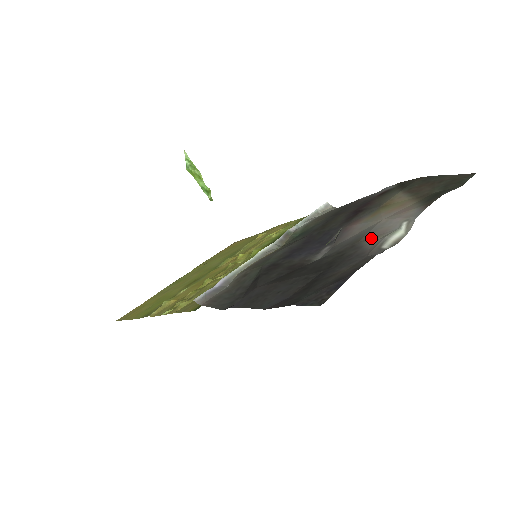
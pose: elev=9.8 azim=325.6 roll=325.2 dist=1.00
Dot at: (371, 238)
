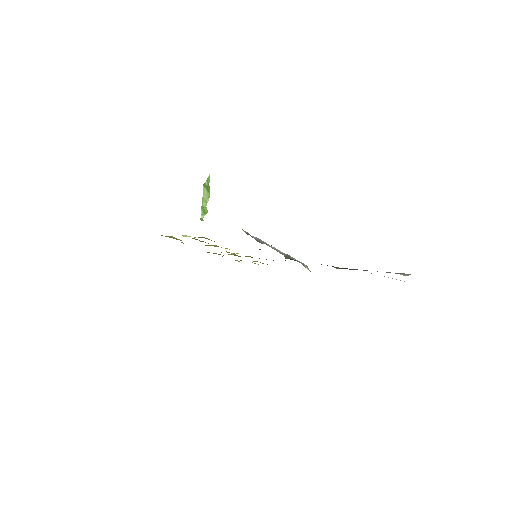
Dot at: occluded
